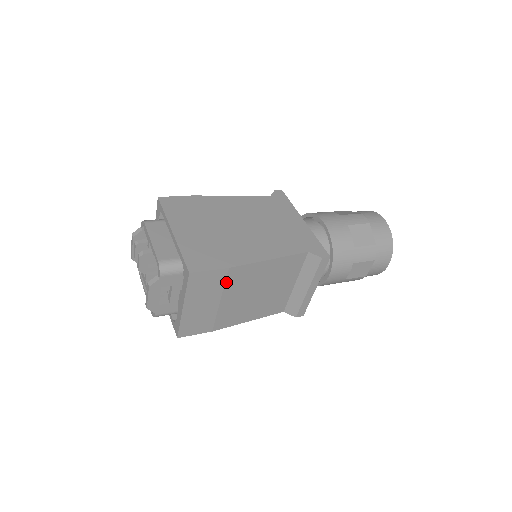
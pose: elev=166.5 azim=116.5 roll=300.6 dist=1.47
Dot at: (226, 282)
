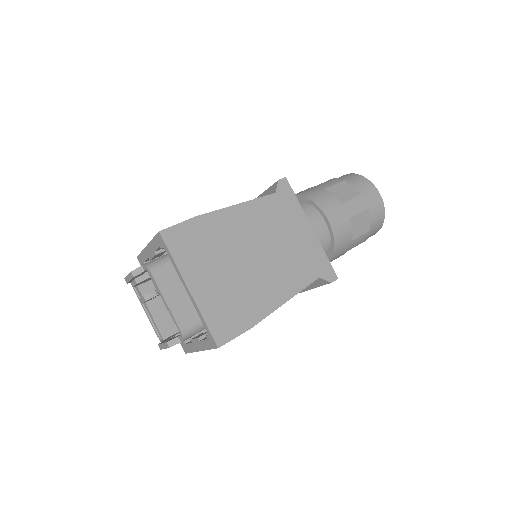
Dot at: occluded
